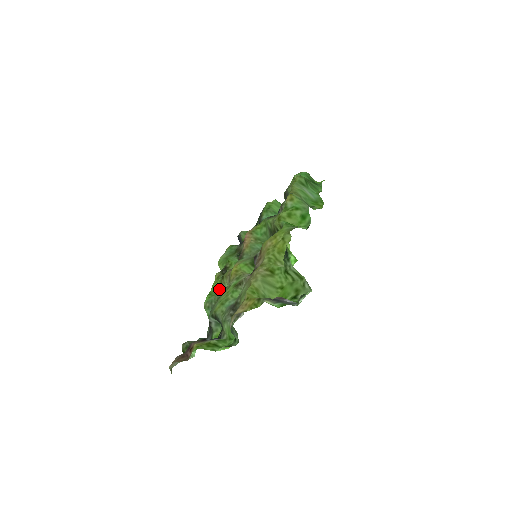
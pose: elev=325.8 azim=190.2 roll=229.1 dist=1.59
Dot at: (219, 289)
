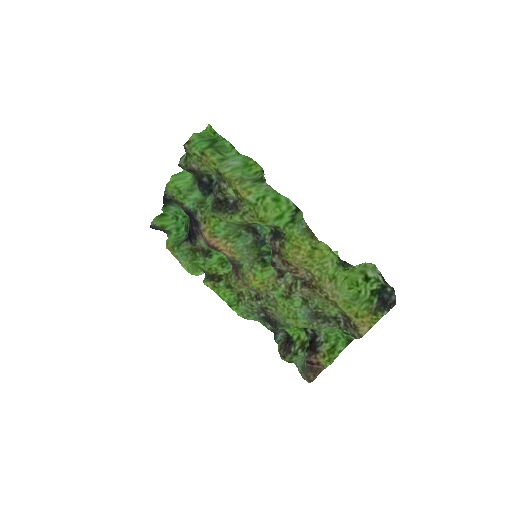
Dot at: (230, 294)
